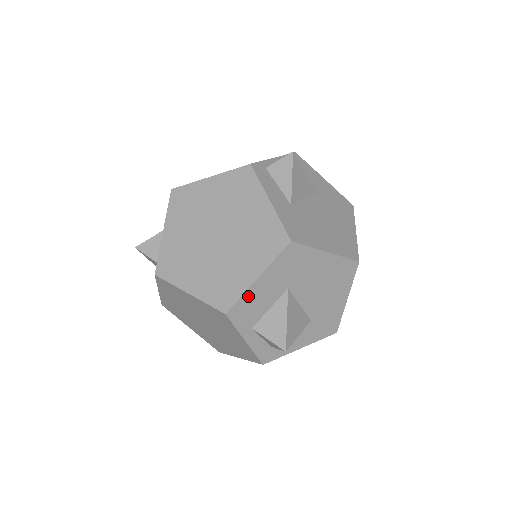
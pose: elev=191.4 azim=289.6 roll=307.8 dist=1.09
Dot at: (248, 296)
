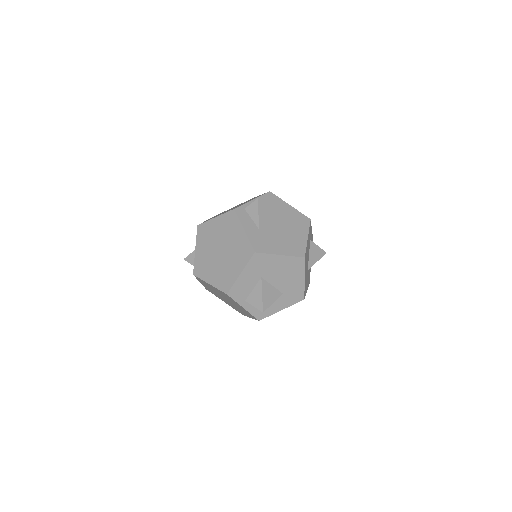
Dot at: (238, 284)
